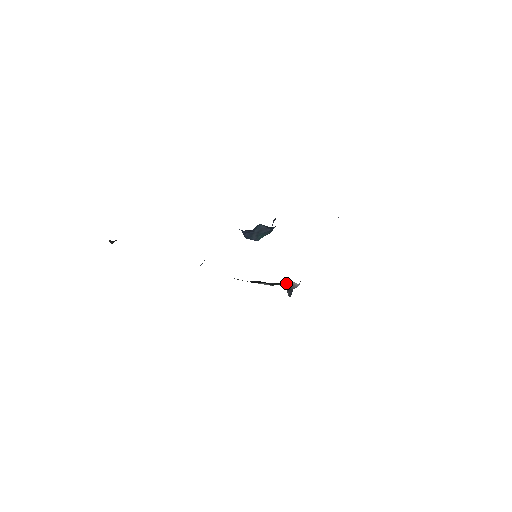
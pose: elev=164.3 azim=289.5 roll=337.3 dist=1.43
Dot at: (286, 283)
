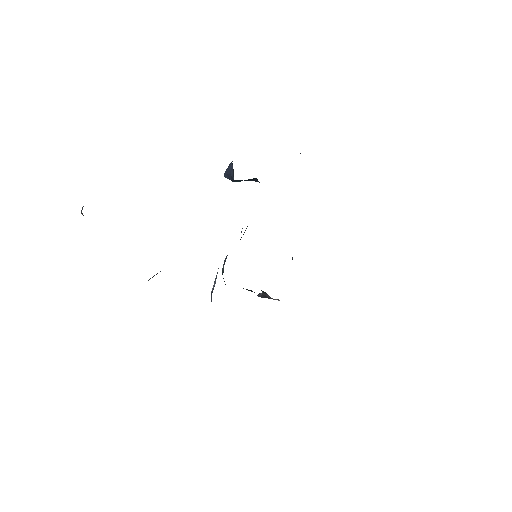
Dot at: occluded
